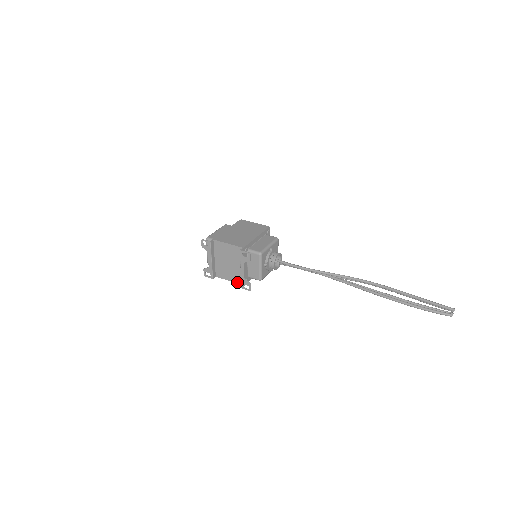
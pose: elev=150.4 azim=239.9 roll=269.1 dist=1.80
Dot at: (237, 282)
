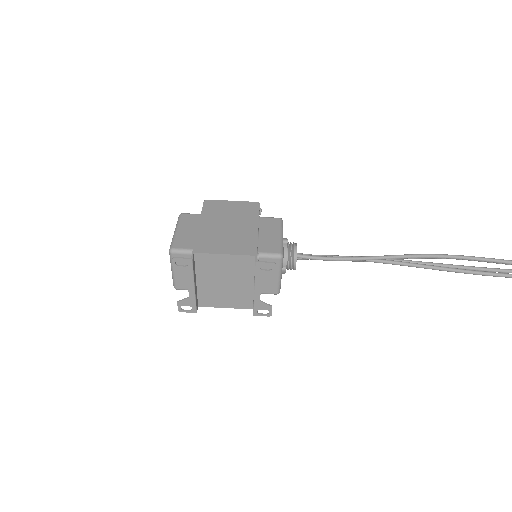
Dot at: (241, 307)
